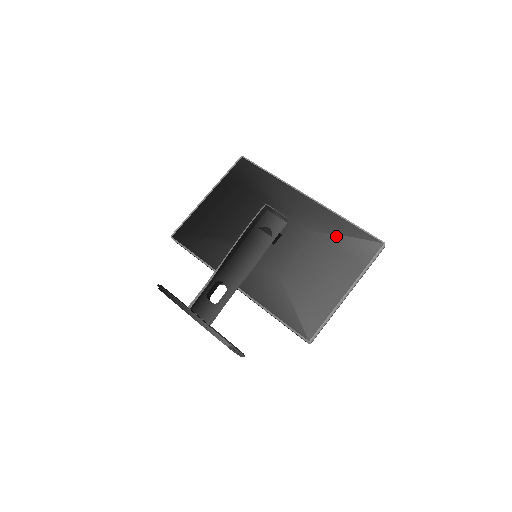
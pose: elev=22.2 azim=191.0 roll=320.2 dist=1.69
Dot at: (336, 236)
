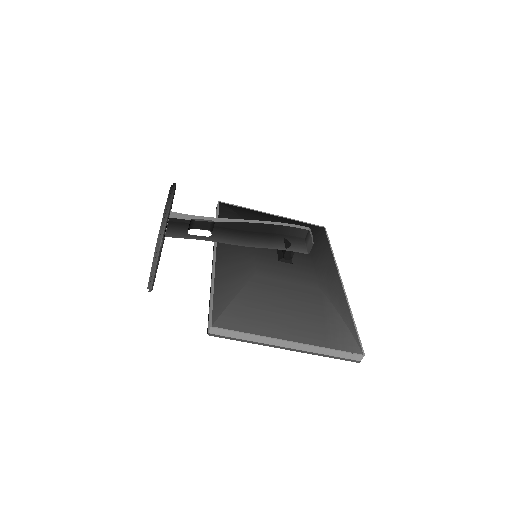
Dot at: (332, 305)
